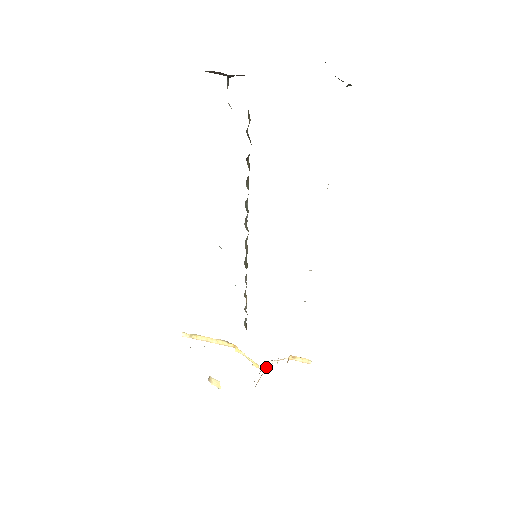
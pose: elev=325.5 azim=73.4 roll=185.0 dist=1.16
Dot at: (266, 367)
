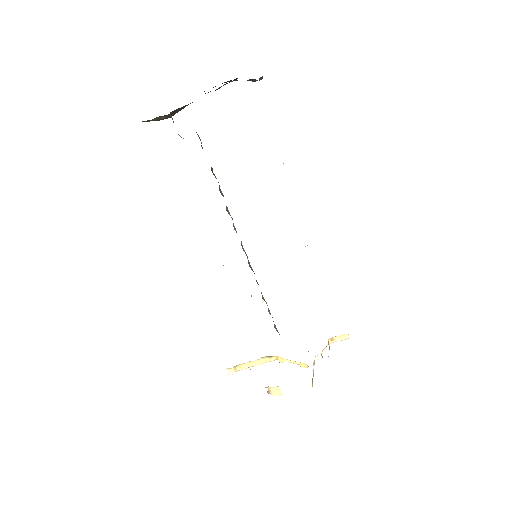
Dot at: occluded
